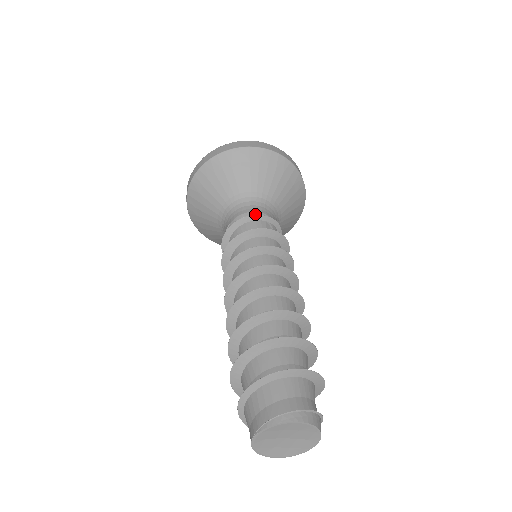
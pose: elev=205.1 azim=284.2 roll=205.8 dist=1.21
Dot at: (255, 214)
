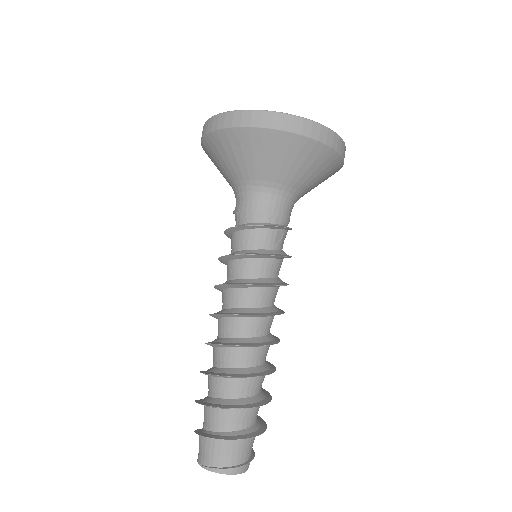
Dot at: (270, 216)
